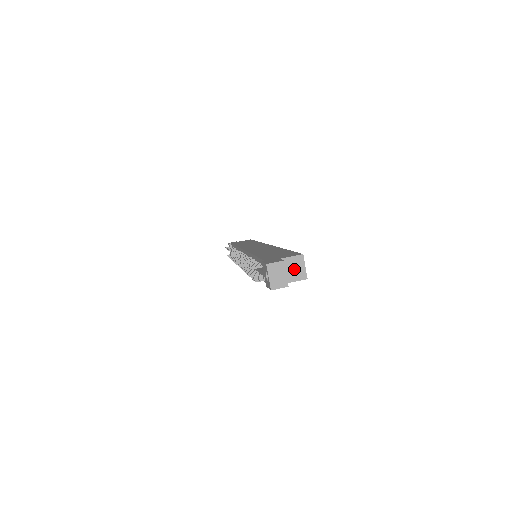
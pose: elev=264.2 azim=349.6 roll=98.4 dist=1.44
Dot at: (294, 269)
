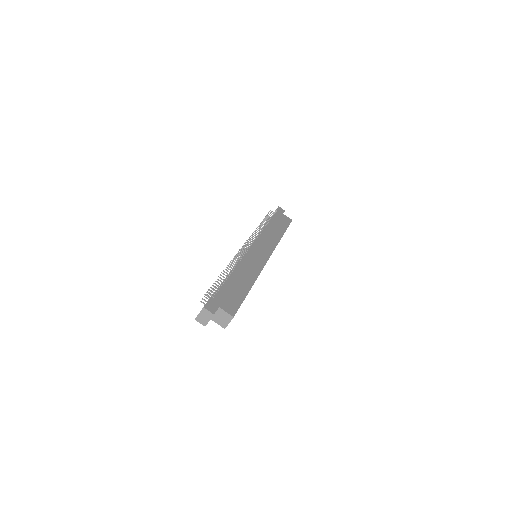
Dot at: (222, 318)
